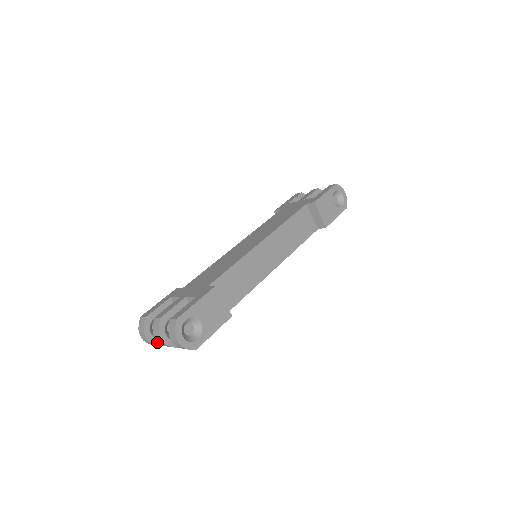
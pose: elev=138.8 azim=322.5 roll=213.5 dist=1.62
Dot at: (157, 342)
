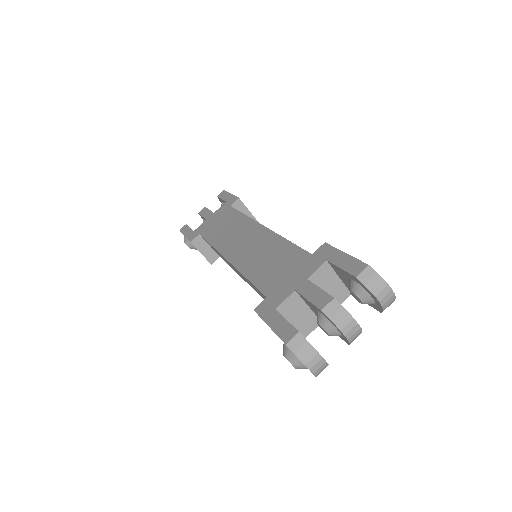
Dot at: occluded
